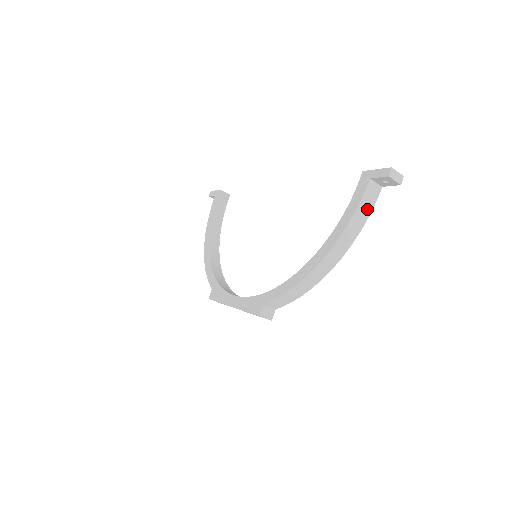
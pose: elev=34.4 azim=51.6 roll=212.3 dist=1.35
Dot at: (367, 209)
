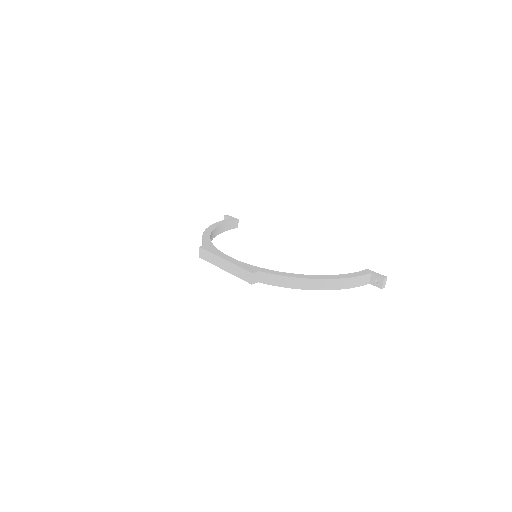
Dot at: (358, 283)
